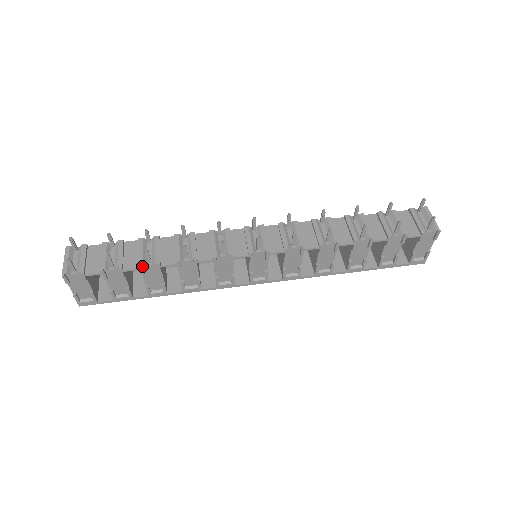
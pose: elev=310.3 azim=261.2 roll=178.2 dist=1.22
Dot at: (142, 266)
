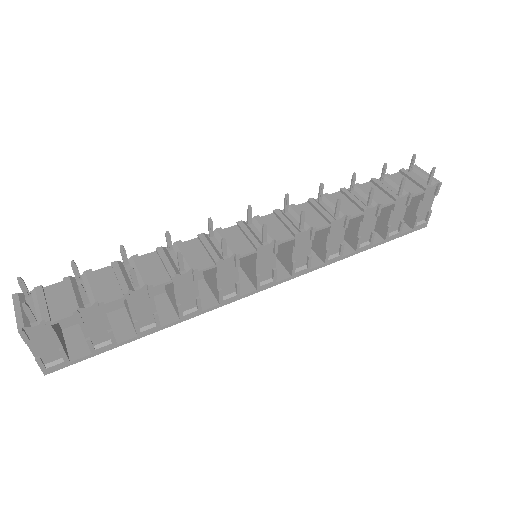
Dot at: (128, 293)
